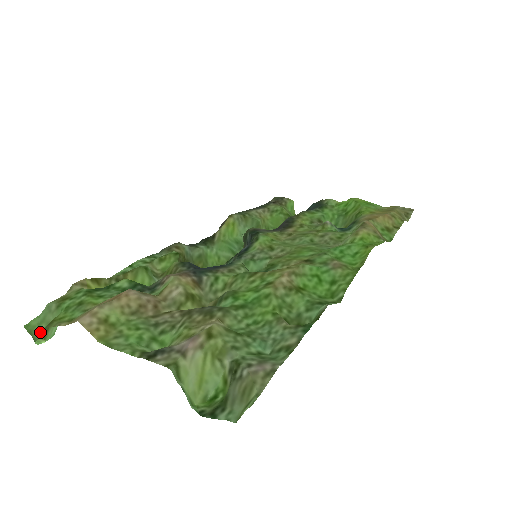
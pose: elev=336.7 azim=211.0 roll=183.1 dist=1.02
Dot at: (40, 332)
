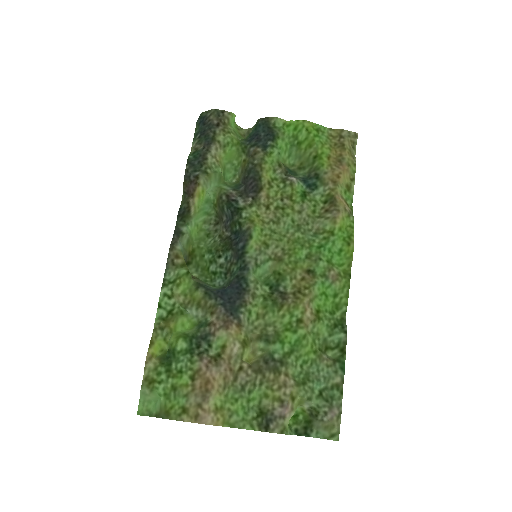
Dot at: (146, 408)
